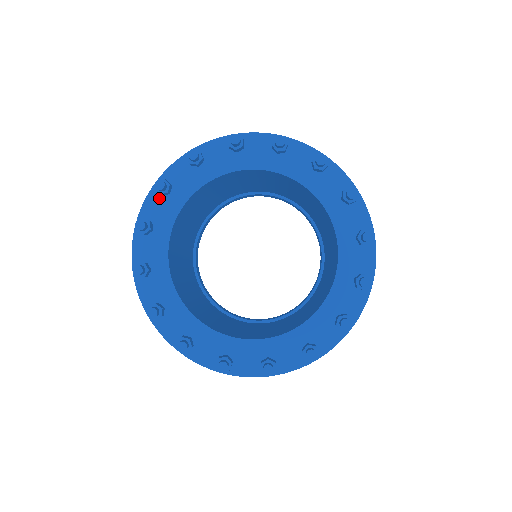
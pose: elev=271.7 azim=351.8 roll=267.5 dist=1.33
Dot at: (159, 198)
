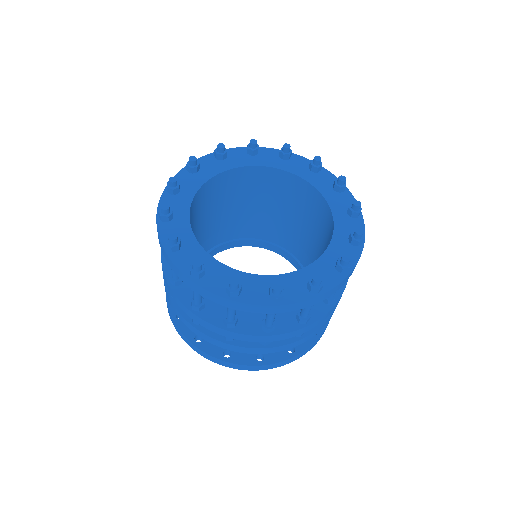
Dot at: (213, 159)
